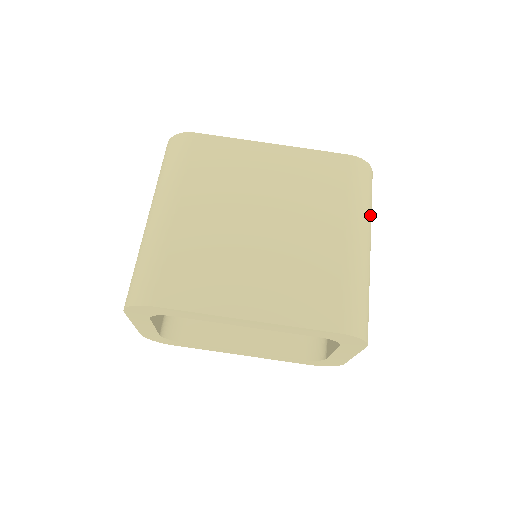
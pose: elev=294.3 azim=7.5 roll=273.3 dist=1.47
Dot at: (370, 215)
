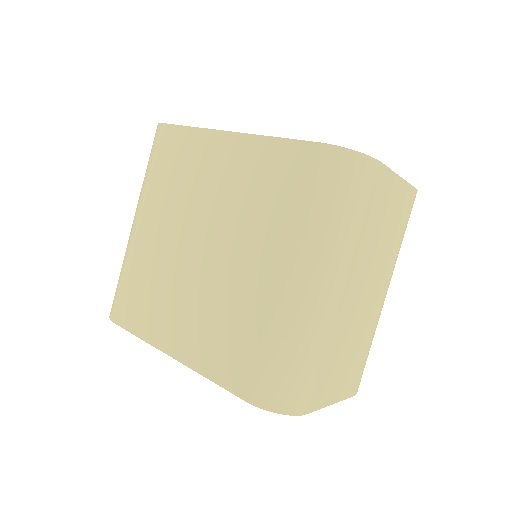
Dot at: (342, 236)
